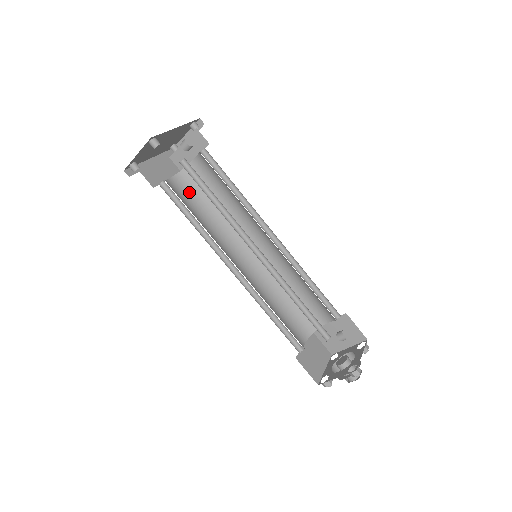
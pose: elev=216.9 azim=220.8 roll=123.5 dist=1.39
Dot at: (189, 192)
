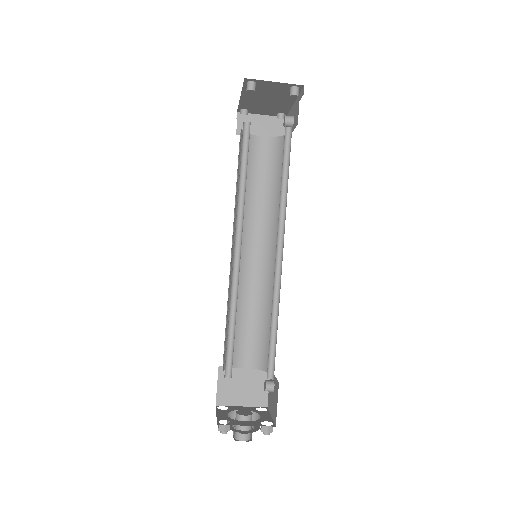
Dot at: (240, 154)
